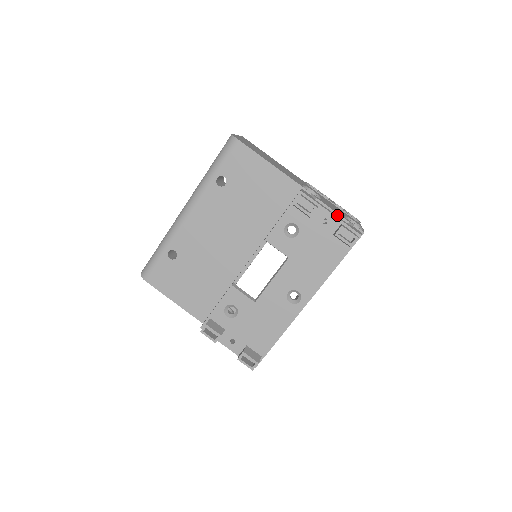
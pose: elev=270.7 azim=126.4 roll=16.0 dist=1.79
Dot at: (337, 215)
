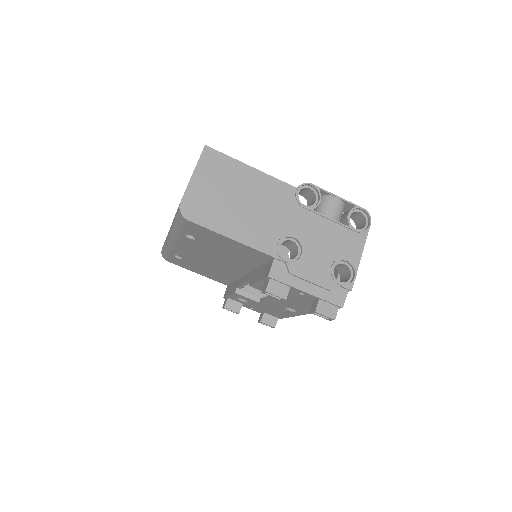
Dot at: (316, 285)
